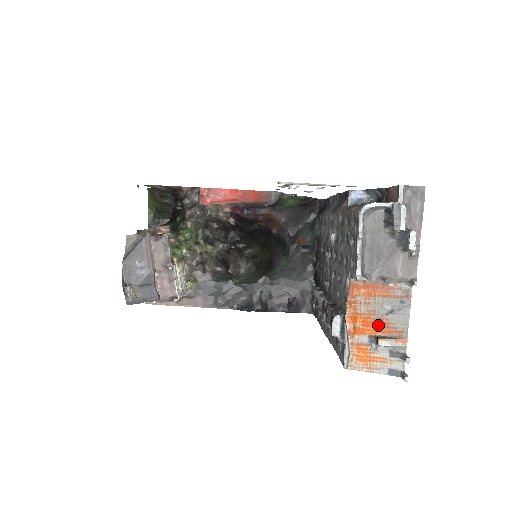
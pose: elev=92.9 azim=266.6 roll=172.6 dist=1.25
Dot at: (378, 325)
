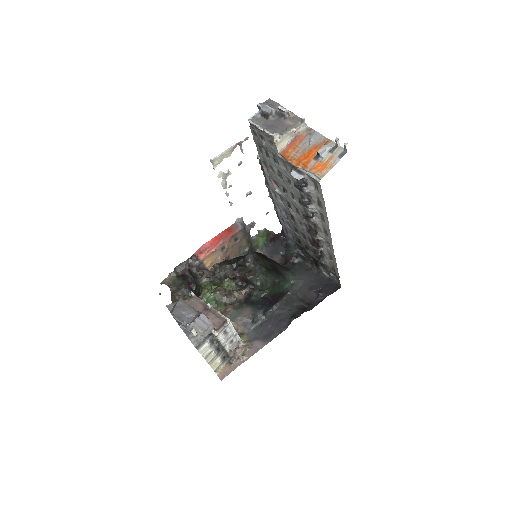
Dot at: (312, 151)
